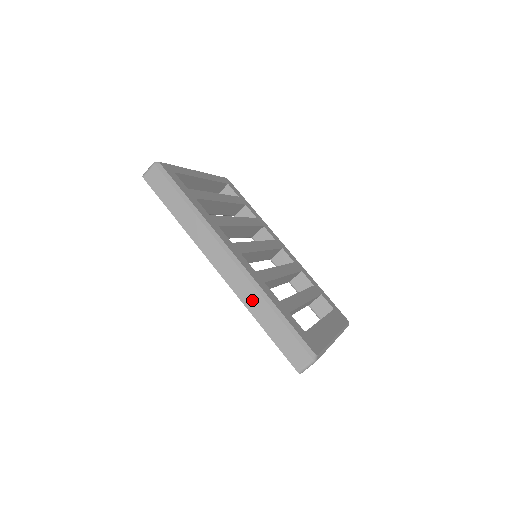
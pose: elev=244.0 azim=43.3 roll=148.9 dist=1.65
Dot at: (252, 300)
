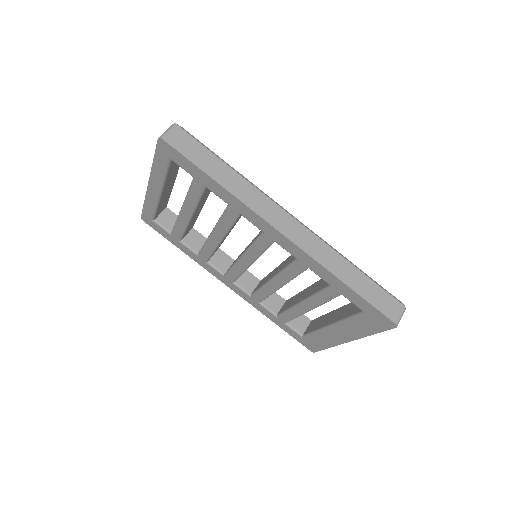
Dot at: (330, 260)
